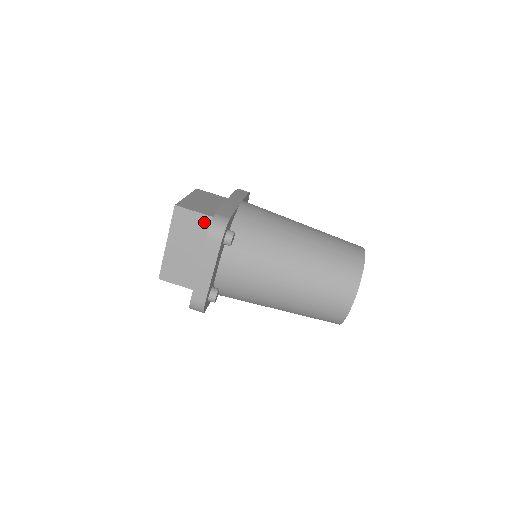
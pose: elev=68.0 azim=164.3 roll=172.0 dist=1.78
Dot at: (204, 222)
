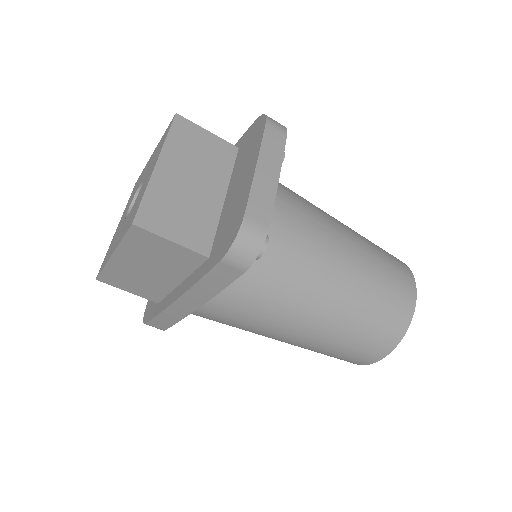
Dot at: (220, 148)
